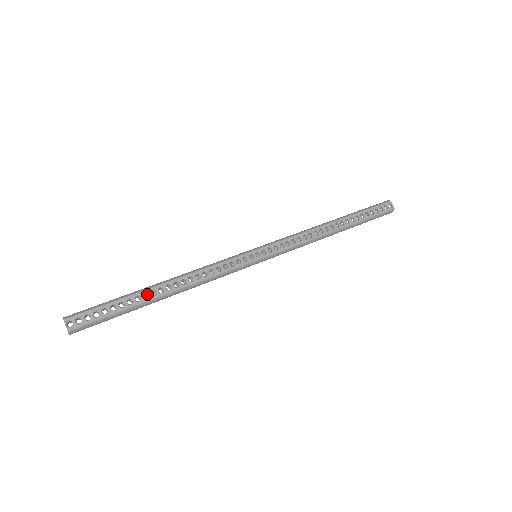
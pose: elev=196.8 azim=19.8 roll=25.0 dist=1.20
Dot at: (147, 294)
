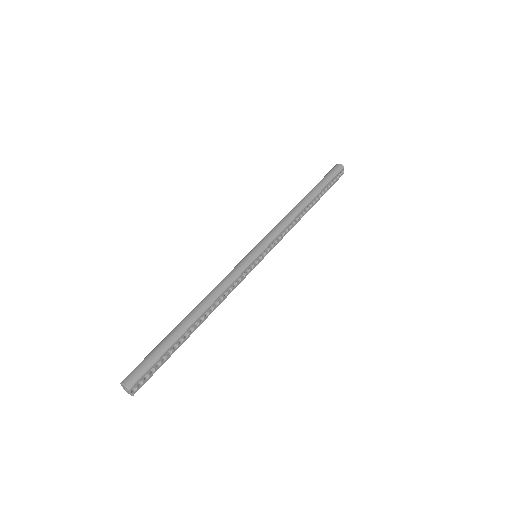
Dot at: (185, 331)
